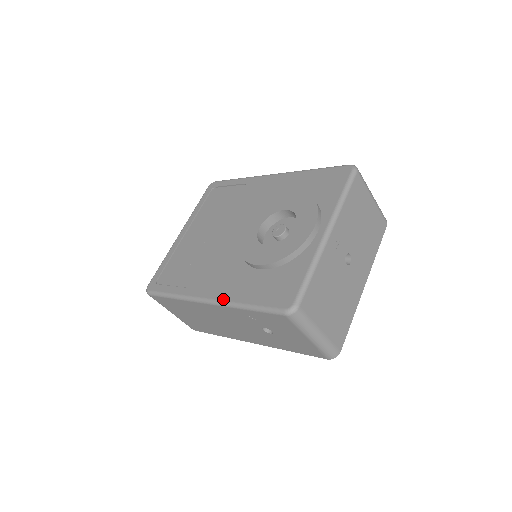
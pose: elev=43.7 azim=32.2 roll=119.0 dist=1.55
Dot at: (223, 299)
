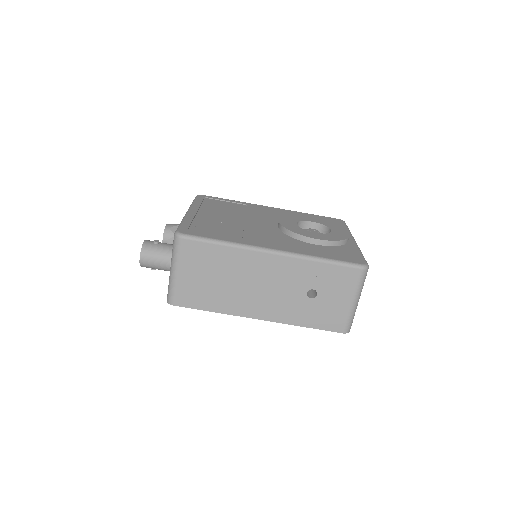
Dot at: (295, 252)
